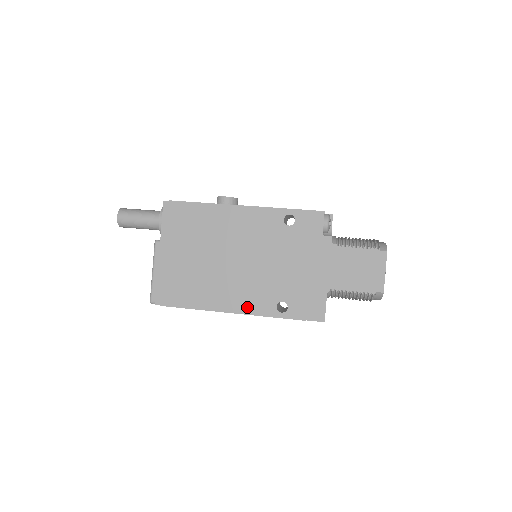
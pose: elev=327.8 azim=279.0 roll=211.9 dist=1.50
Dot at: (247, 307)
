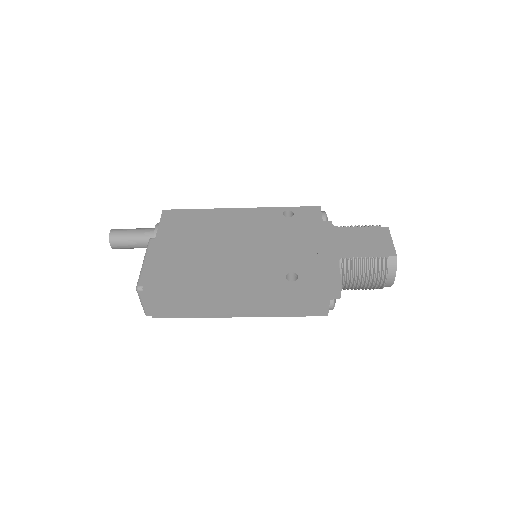
Dot at: (252, 280)
